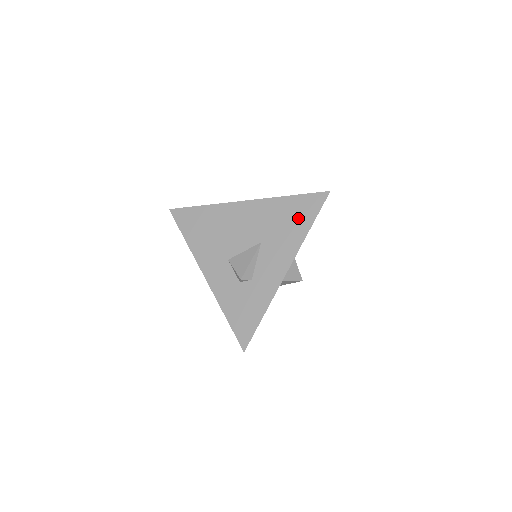
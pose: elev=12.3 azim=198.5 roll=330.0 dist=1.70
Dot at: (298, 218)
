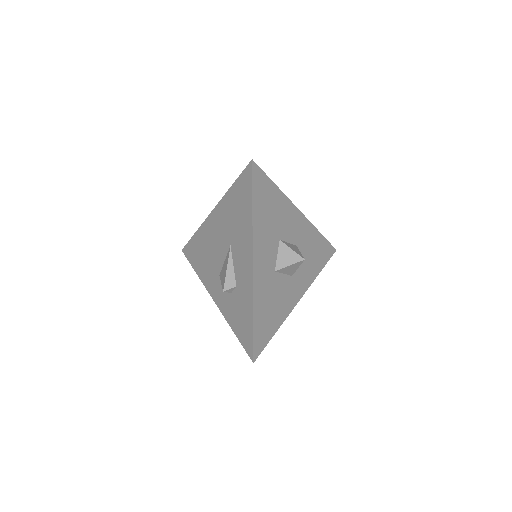
Dot at: (242, 204)
